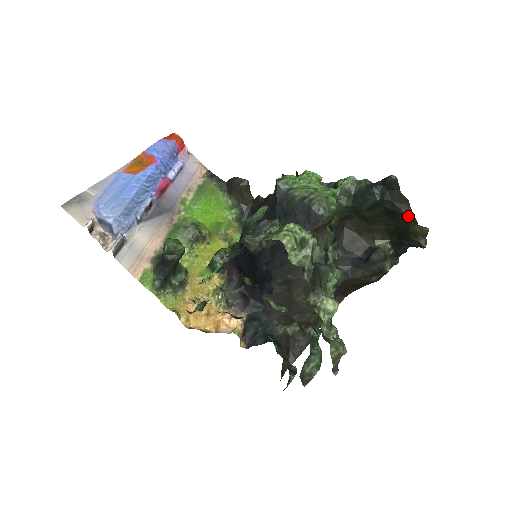
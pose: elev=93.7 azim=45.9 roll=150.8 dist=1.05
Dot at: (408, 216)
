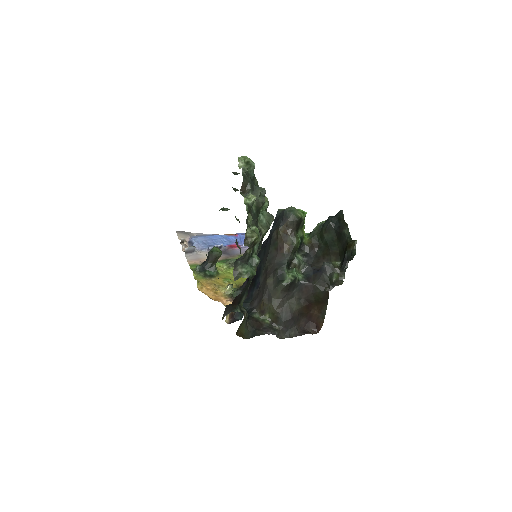
Dot at: (347, 234)
